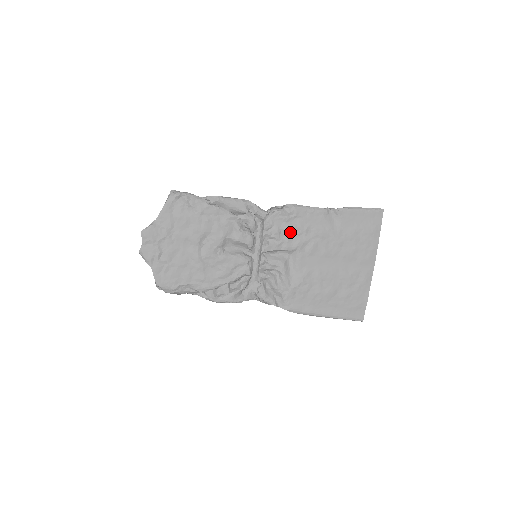
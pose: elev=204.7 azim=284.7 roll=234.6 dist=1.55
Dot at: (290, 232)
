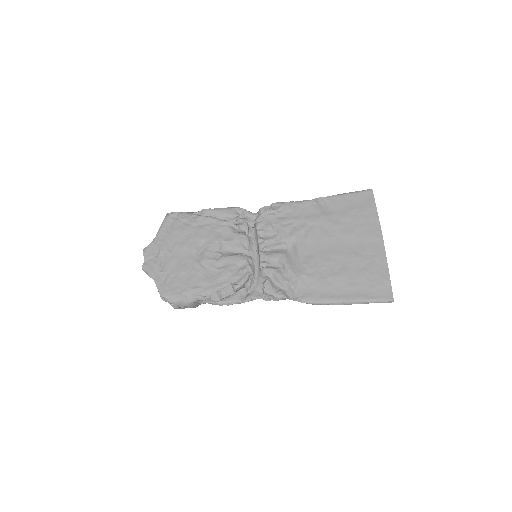
Dot at: (283, 225)
